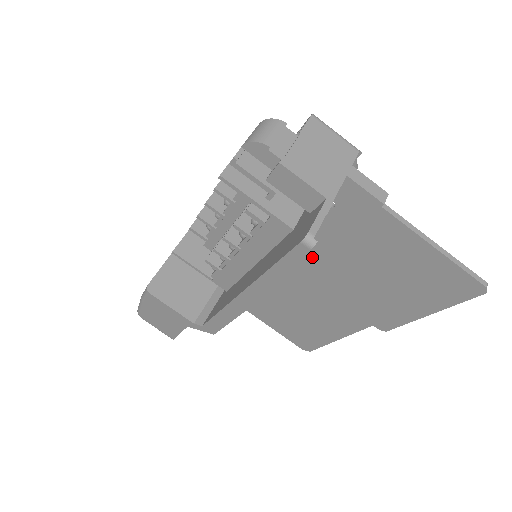
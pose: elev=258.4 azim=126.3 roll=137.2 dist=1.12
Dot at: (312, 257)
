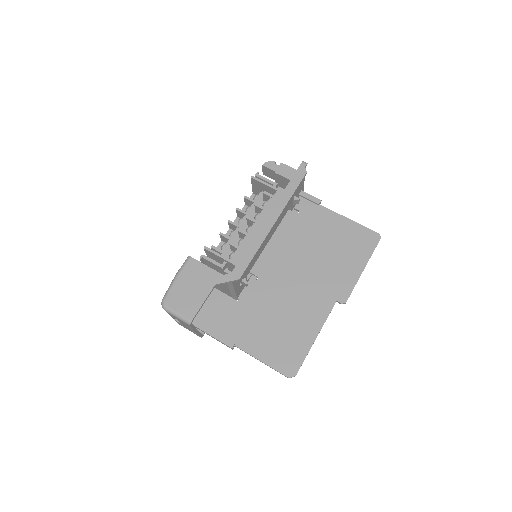
Dot at: (290, 254)
